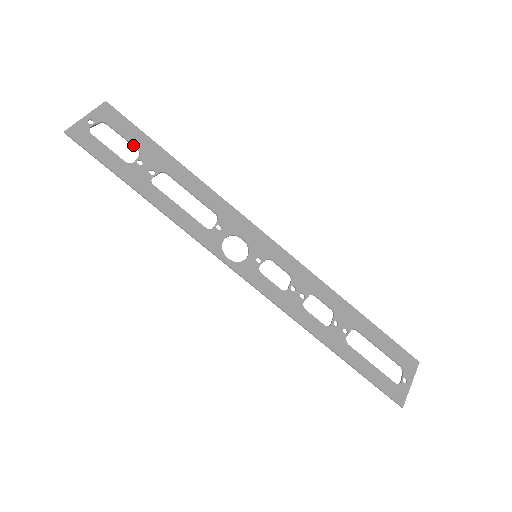
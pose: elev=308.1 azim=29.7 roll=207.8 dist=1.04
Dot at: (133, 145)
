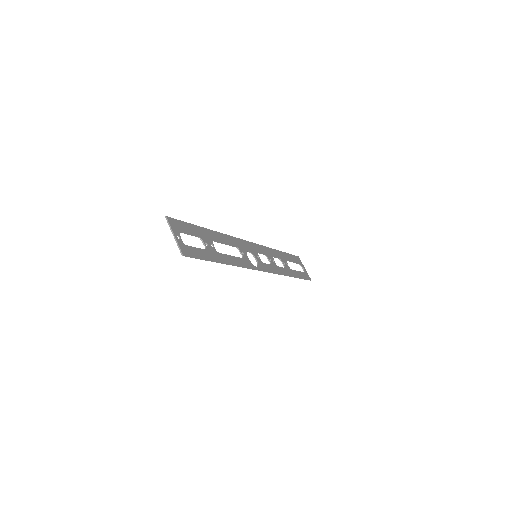
Dot at: (196, 236)
